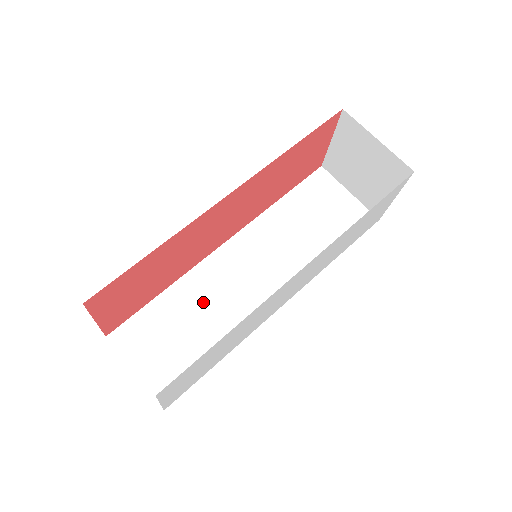
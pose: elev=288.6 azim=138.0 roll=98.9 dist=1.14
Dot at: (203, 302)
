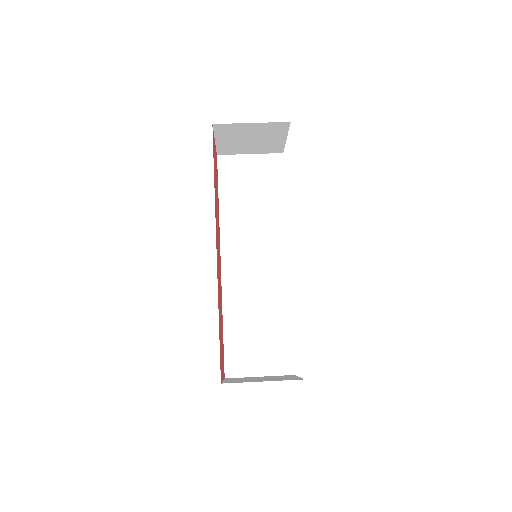
Dot at: (249, 305)
